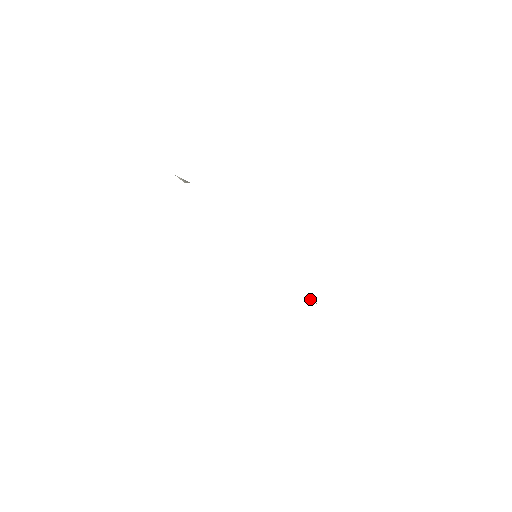
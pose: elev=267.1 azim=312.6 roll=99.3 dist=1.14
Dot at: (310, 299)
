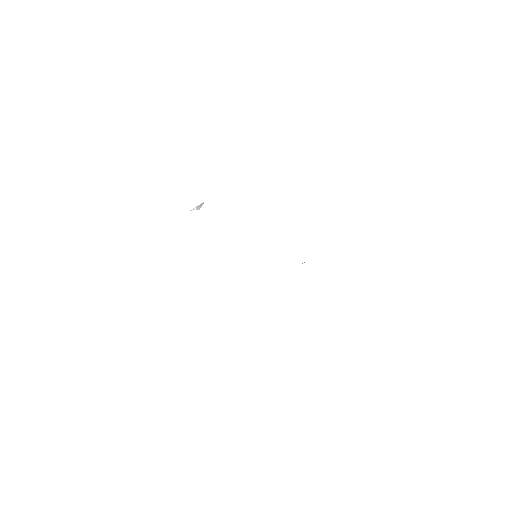
Dot at: occluded
